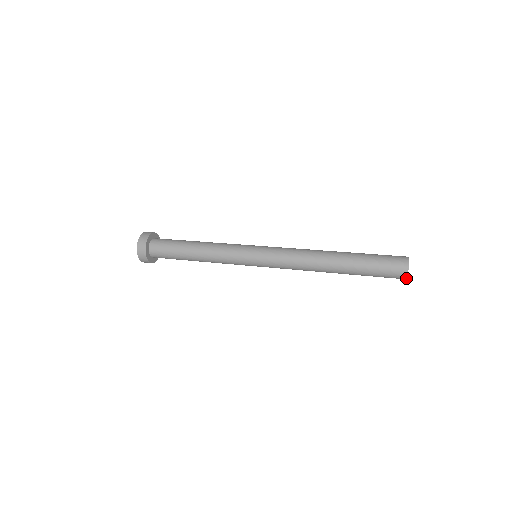
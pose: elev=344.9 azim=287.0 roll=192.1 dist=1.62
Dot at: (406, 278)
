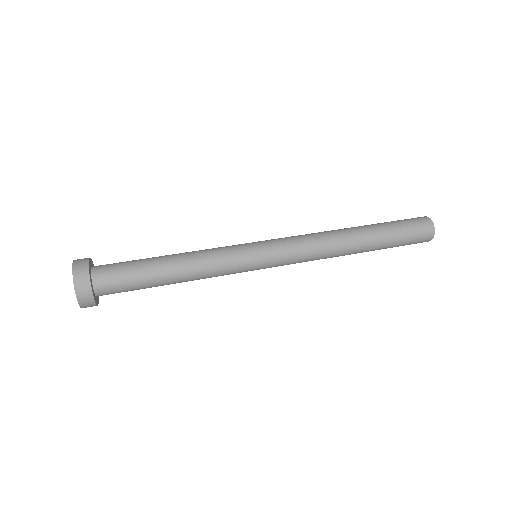
Dot at: occluded
